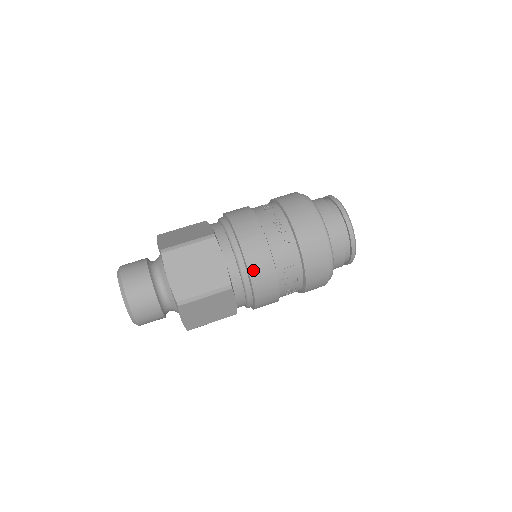
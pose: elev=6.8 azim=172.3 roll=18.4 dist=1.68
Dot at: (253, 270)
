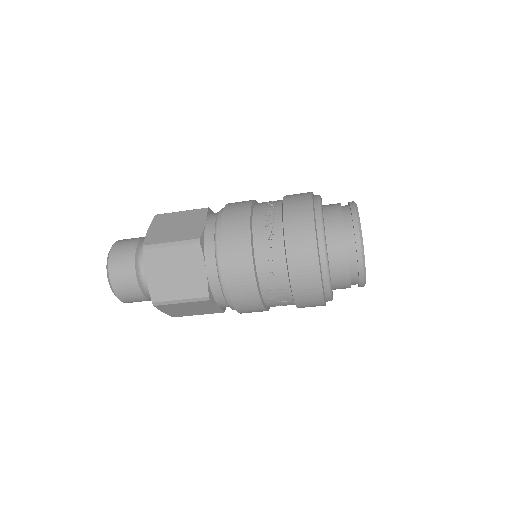
Dot at: (233, 288)
